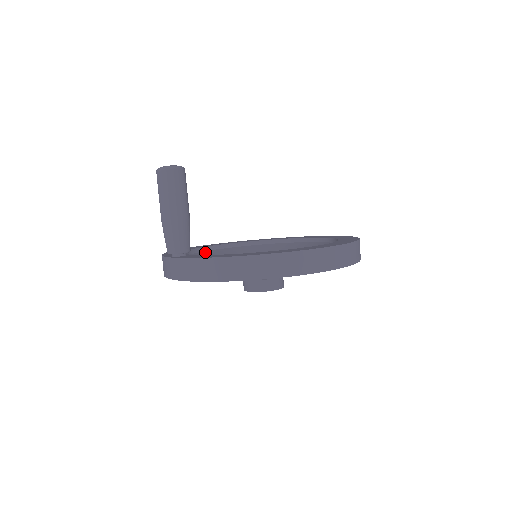
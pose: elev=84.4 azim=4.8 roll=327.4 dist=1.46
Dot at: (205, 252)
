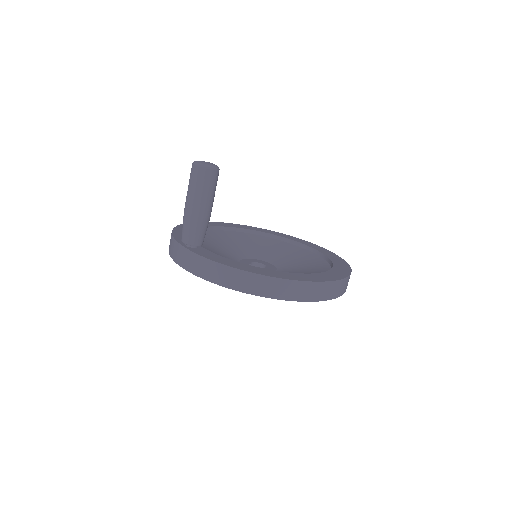
Dot at: (207, 232)
